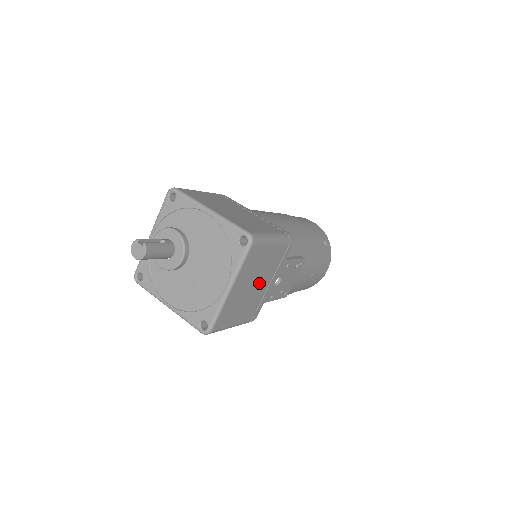
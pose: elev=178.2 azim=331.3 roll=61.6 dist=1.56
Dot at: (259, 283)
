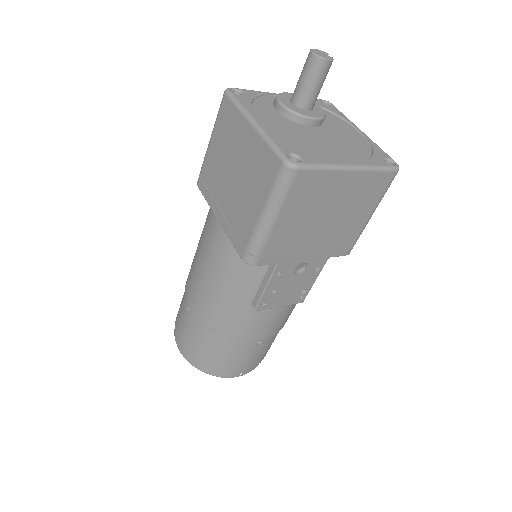
Dot at: (324, 227)
